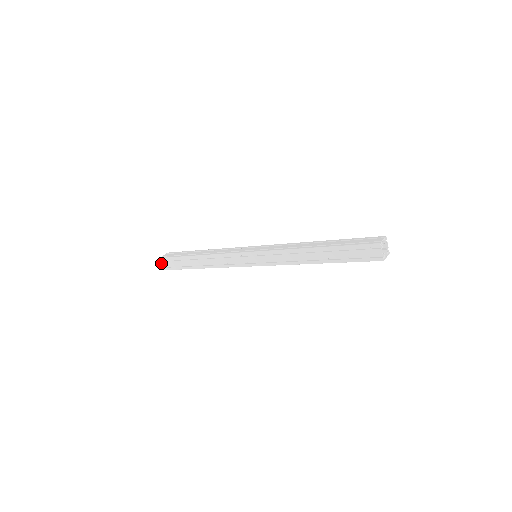
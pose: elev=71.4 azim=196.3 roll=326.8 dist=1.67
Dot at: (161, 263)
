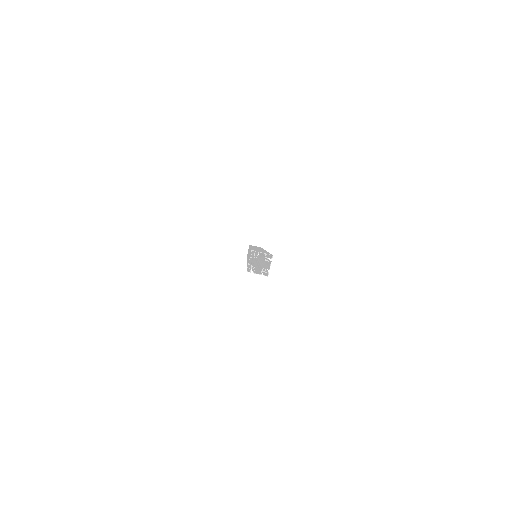
Dot at: occluded
